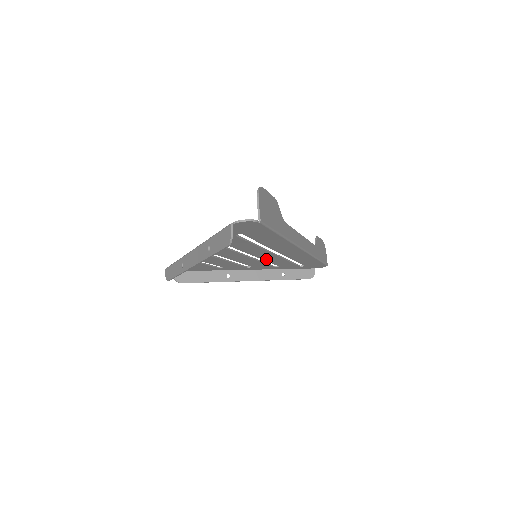
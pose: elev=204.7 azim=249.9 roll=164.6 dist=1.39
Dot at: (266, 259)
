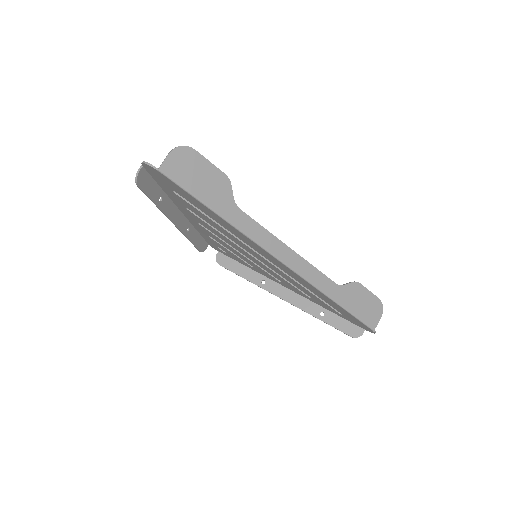
Dot at: (273, 268)
